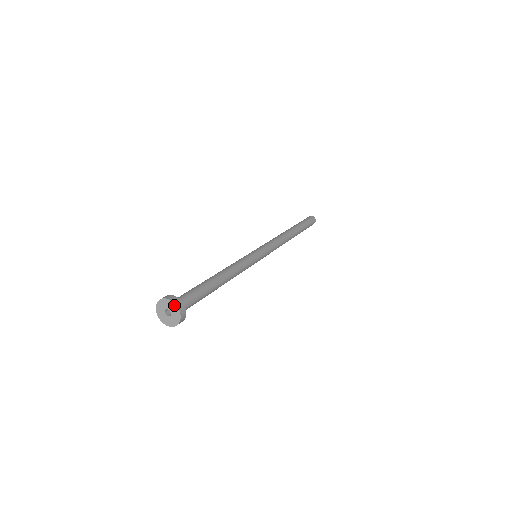
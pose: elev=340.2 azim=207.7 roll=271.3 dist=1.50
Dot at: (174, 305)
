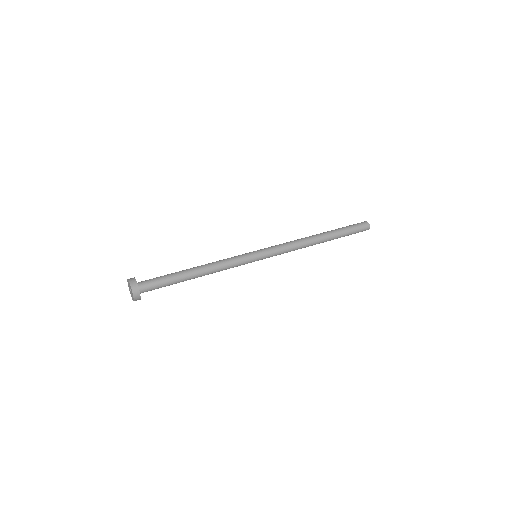
Dot at: (132, 292)
